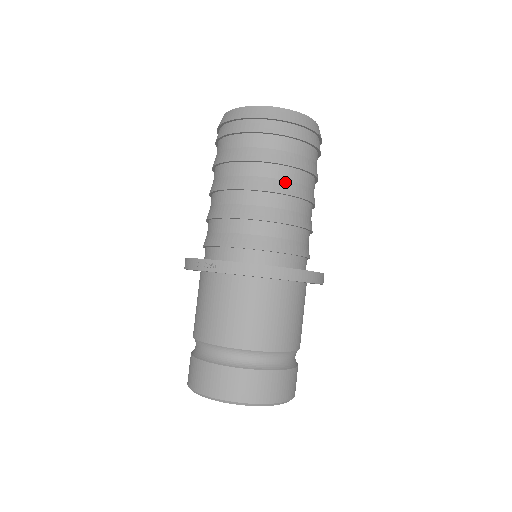
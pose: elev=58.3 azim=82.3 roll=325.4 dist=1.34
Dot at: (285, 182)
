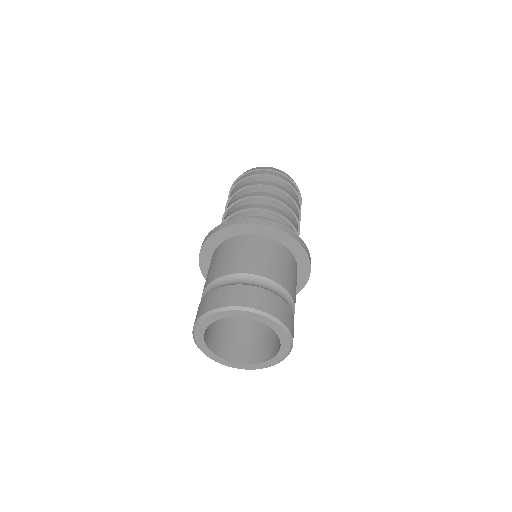
Dot at: (284, 200)
